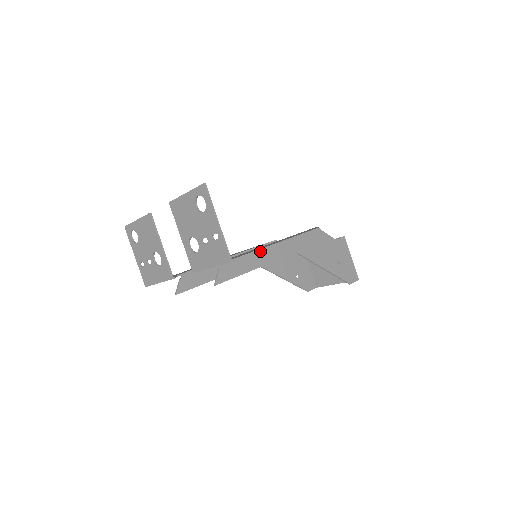
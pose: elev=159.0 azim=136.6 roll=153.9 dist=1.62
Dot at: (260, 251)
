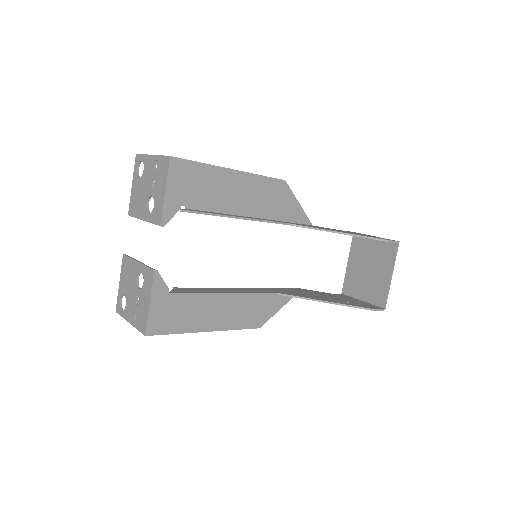
Dot at: occluded
